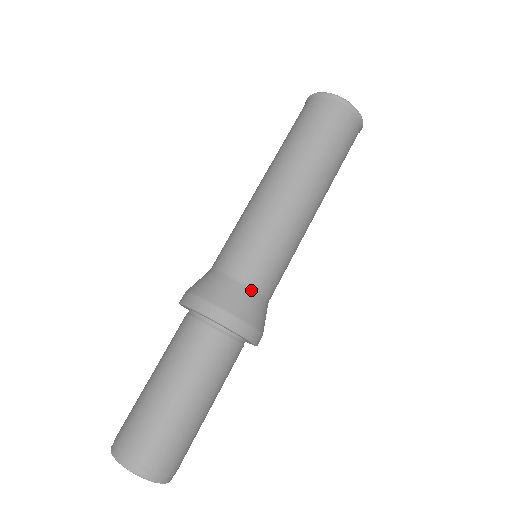
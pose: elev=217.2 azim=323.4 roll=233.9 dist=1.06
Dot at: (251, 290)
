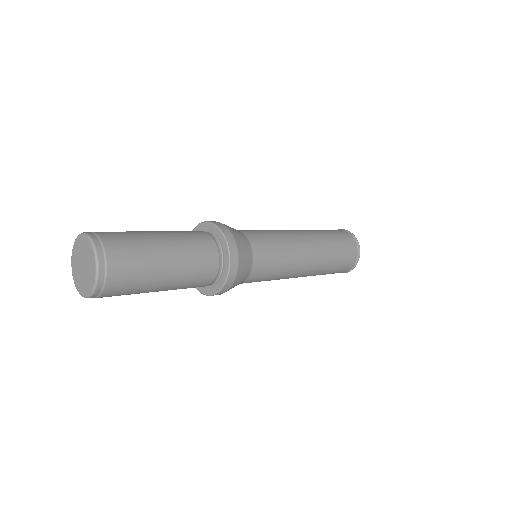
Dot at: (251, 266)
